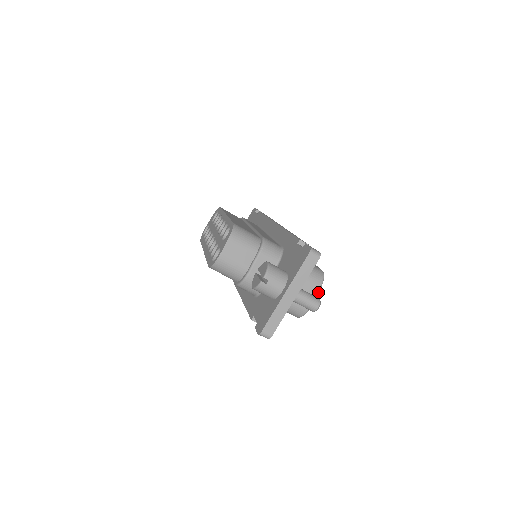
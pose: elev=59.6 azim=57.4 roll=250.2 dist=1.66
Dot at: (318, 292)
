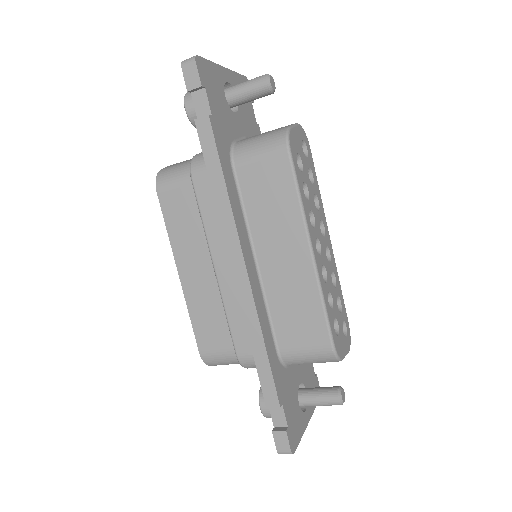
Dot at: (343, 357)
